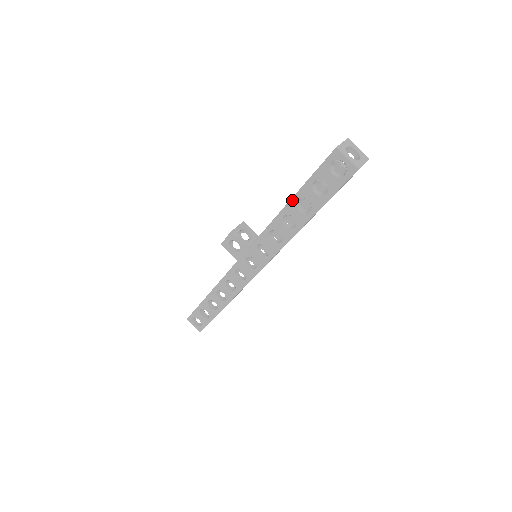
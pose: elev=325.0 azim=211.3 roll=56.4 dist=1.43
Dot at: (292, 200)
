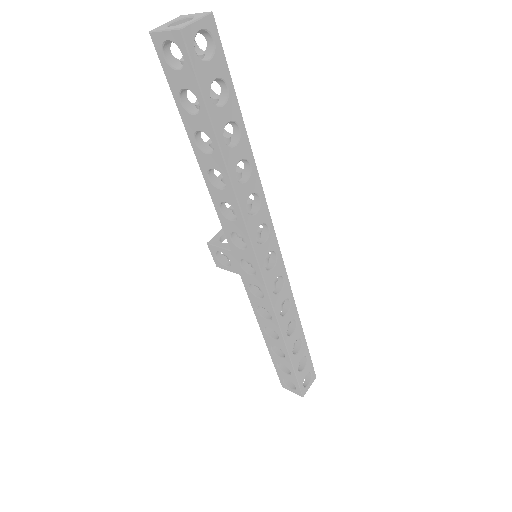
Dot at: (193, 148)
